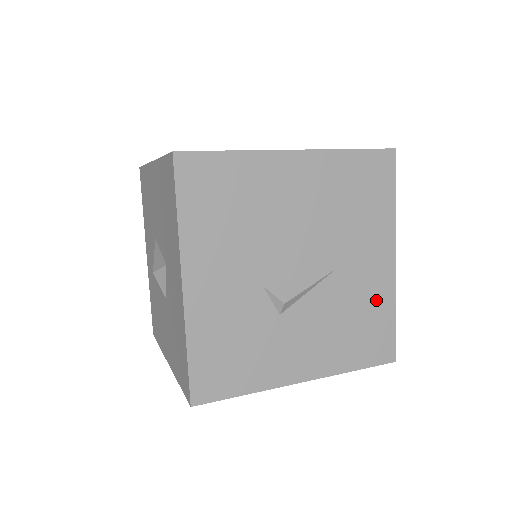
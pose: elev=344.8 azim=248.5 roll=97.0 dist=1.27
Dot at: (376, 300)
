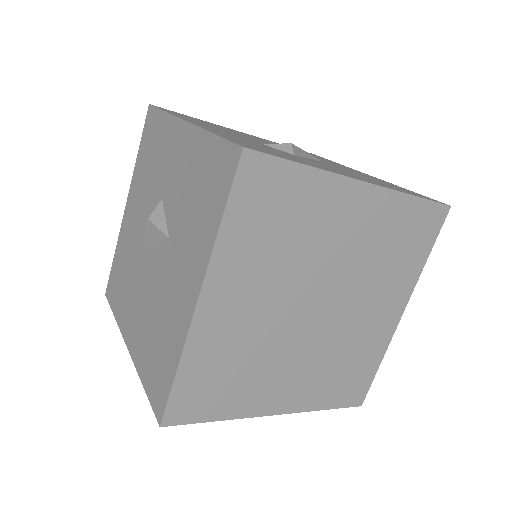
Dot at: occluded
